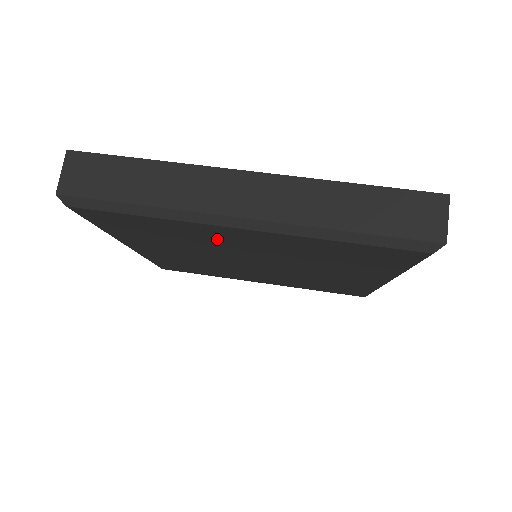
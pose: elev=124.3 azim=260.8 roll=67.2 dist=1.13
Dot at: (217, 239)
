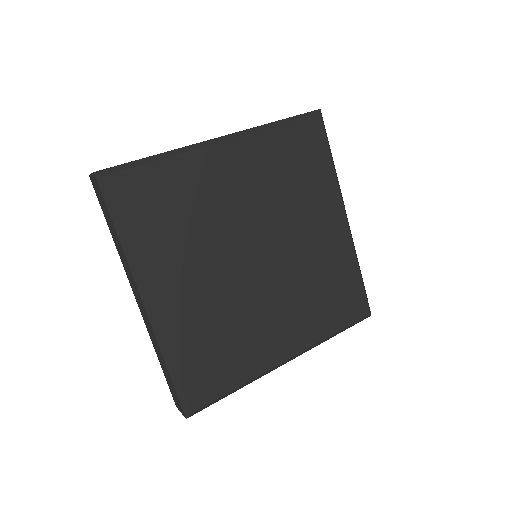
Dot at: (216, 188)
